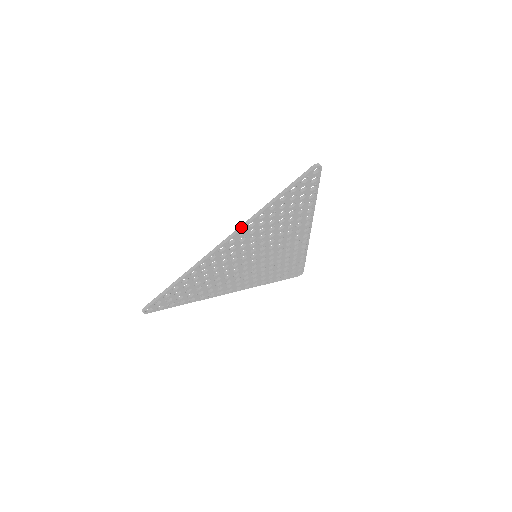
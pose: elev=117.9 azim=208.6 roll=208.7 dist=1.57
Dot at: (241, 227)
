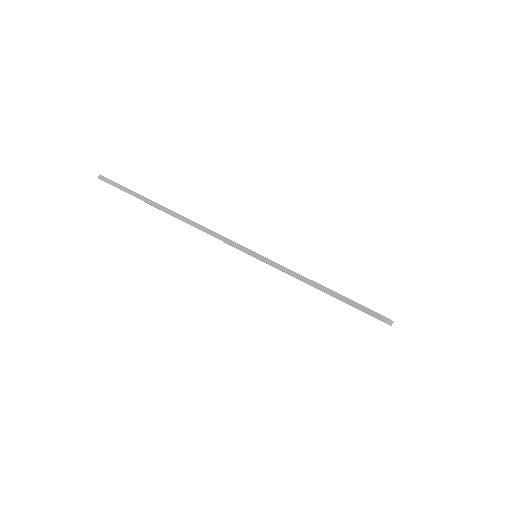
Dot at: (253, 253)
